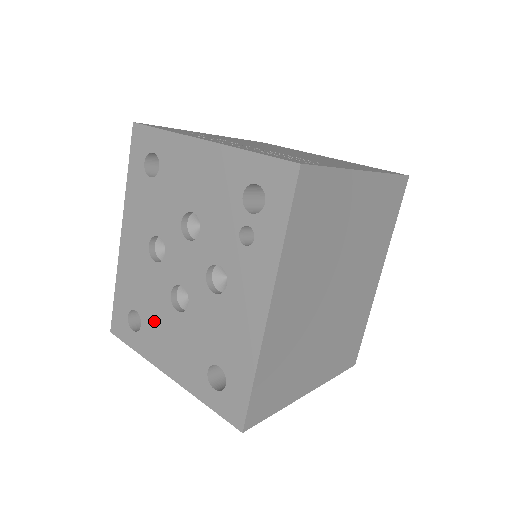
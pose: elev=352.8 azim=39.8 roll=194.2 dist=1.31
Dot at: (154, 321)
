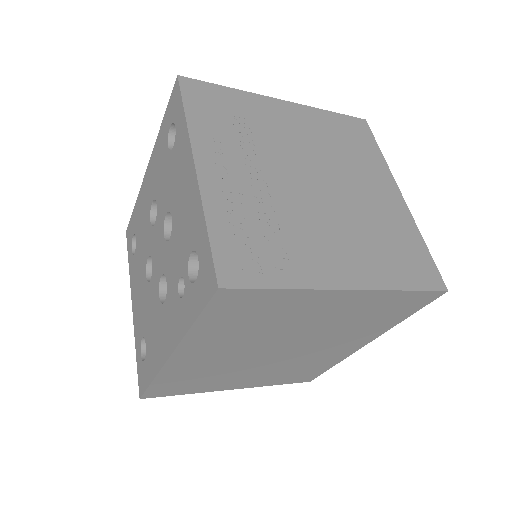
Dot at: (138, 262)
